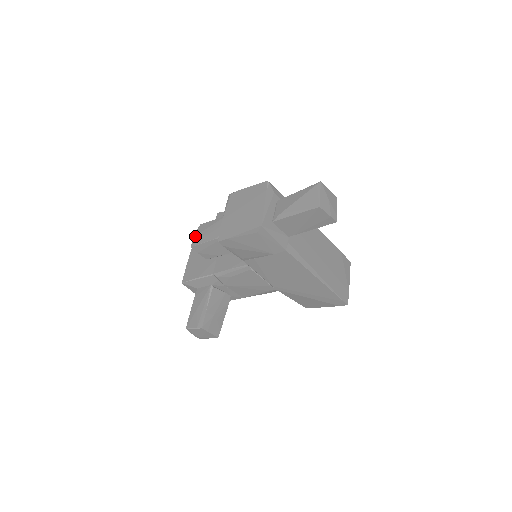
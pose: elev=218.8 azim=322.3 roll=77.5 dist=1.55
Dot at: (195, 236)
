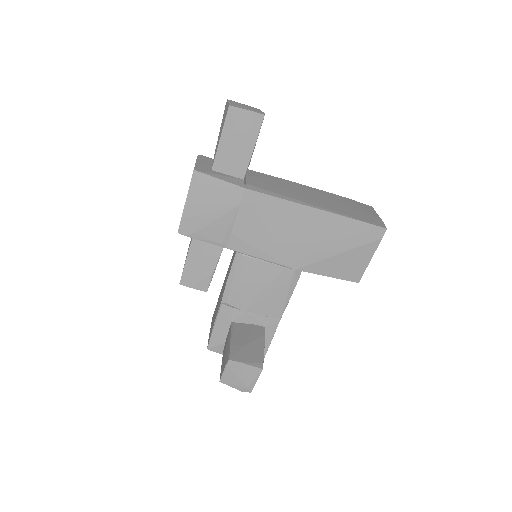
Dot at: occluded
